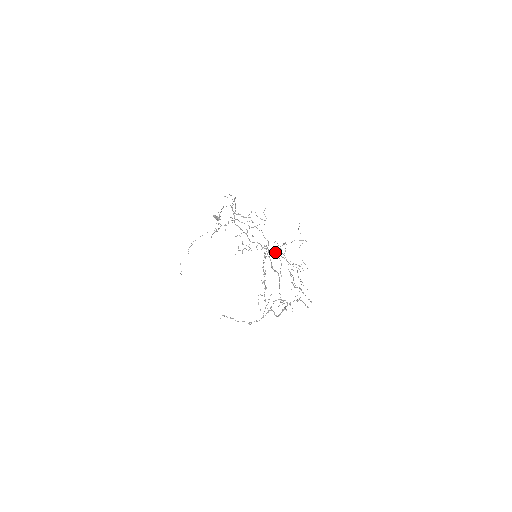
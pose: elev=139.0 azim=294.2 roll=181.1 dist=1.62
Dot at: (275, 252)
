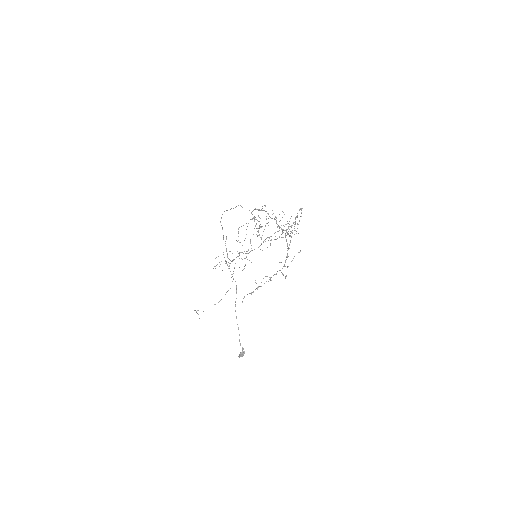
Dot at: (258, 216)
